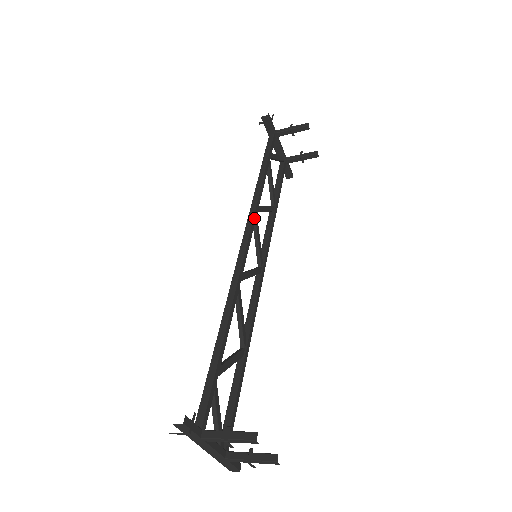
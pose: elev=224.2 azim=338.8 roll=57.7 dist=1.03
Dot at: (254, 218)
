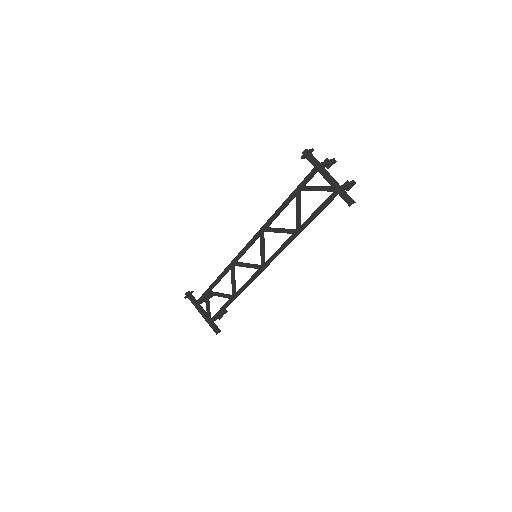
Dot at: (237, 258)
